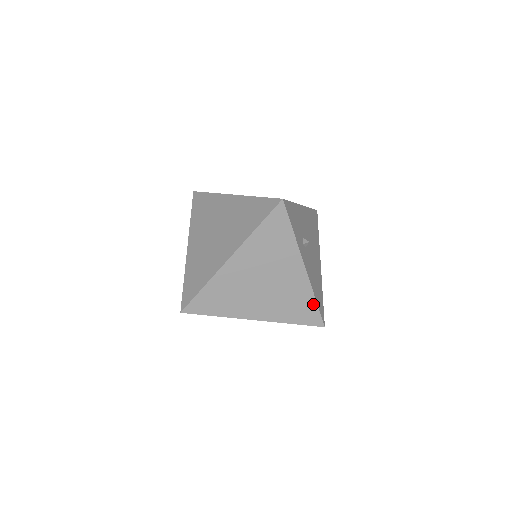
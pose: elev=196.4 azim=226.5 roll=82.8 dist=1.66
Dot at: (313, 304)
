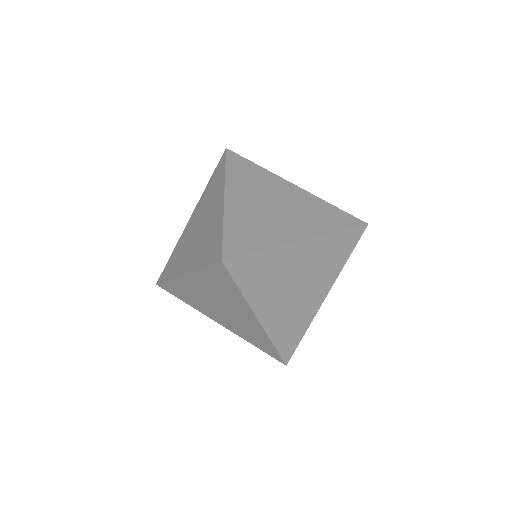
Dot at: (300, 336)
